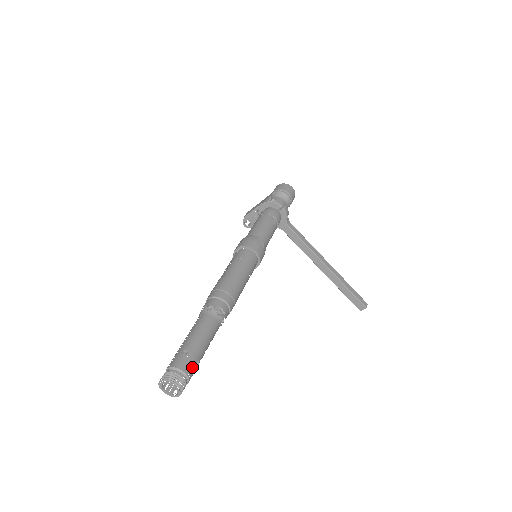
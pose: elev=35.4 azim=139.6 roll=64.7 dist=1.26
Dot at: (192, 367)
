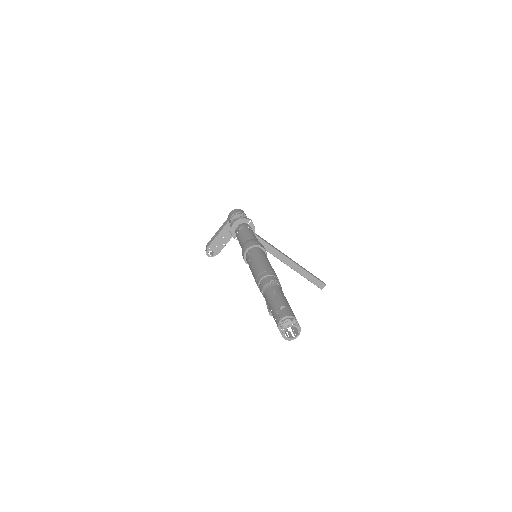
Dot at: (294, 315)
